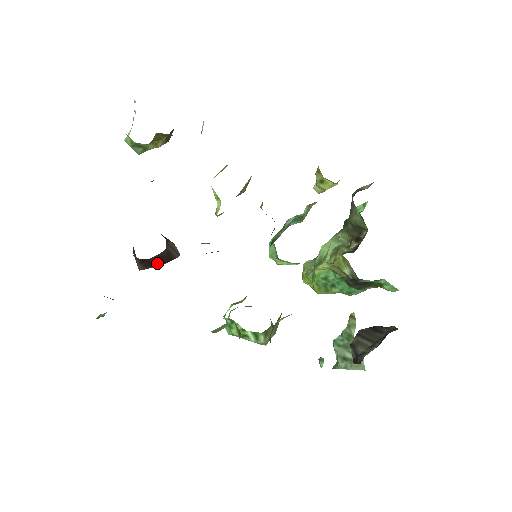
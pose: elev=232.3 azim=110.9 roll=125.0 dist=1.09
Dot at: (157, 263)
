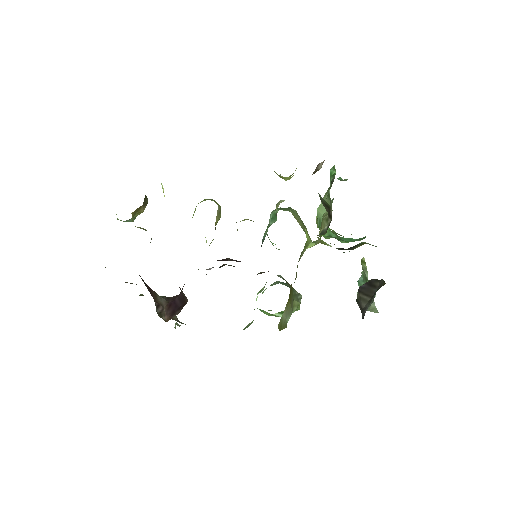
Dot at: (179, 305)
